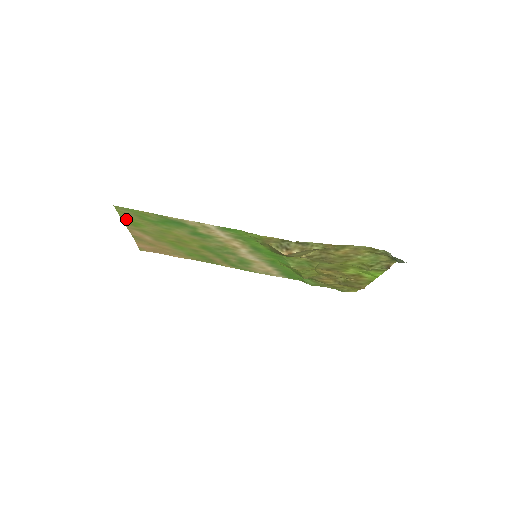
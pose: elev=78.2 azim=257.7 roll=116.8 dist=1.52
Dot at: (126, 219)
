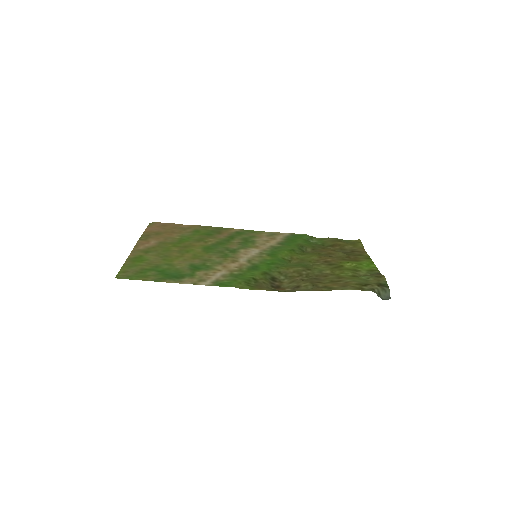
Dot at: (129, 263)
